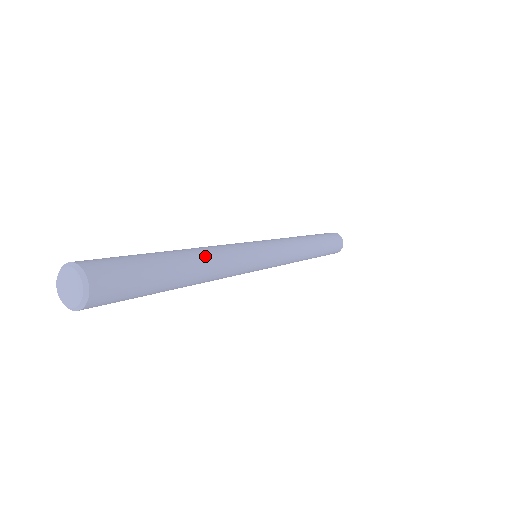
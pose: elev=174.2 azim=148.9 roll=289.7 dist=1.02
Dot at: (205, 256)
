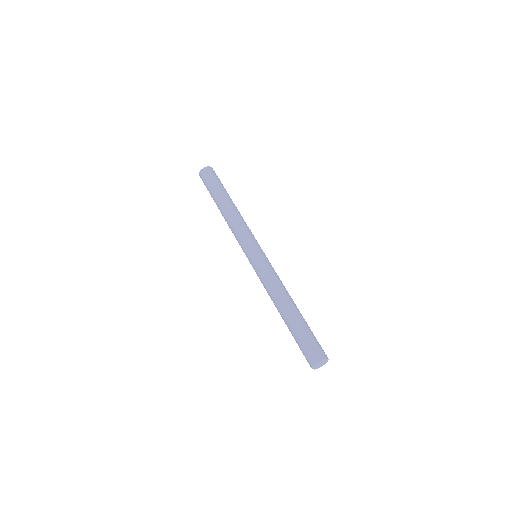
Dot at: (286, 298)
